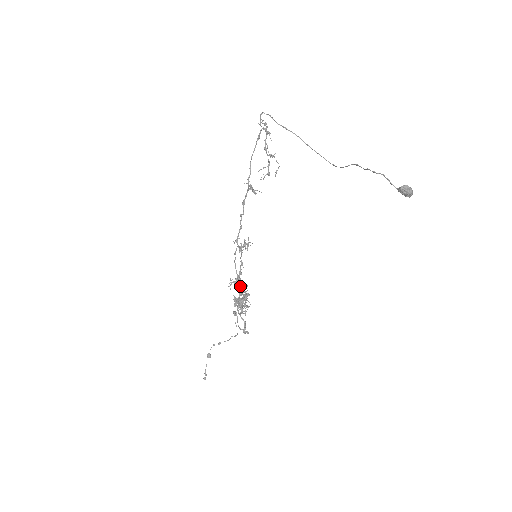
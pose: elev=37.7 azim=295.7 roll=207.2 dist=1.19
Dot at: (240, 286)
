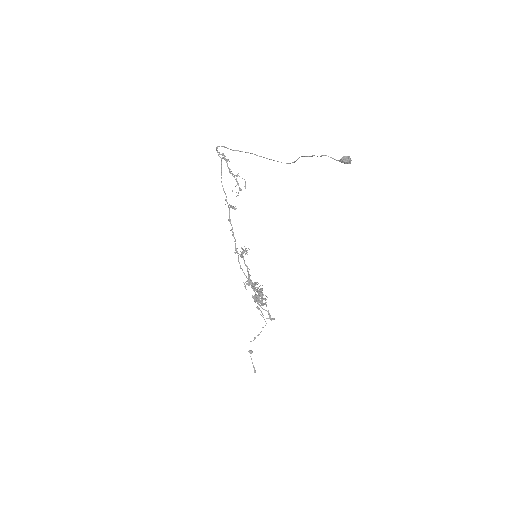
Dot at: occluded
